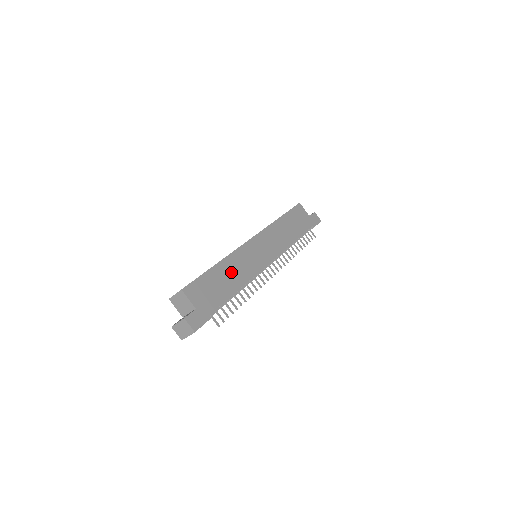
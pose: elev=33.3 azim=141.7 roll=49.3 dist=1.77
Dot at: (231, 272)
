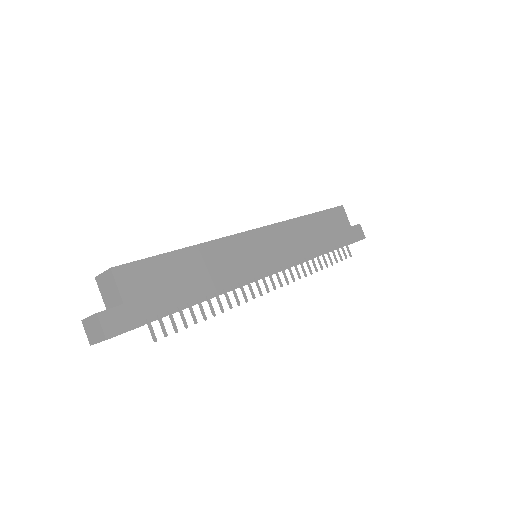
Dot at: (206, 266)
